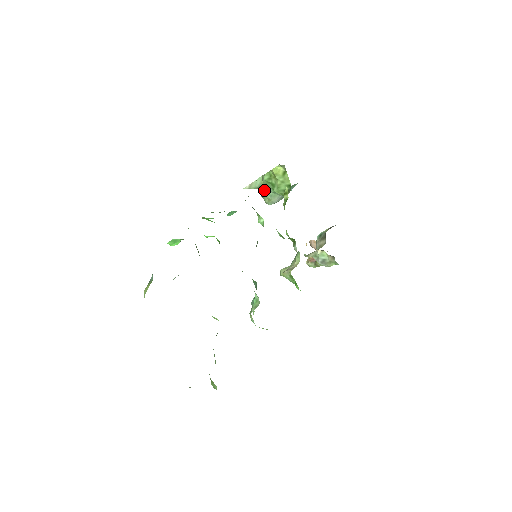
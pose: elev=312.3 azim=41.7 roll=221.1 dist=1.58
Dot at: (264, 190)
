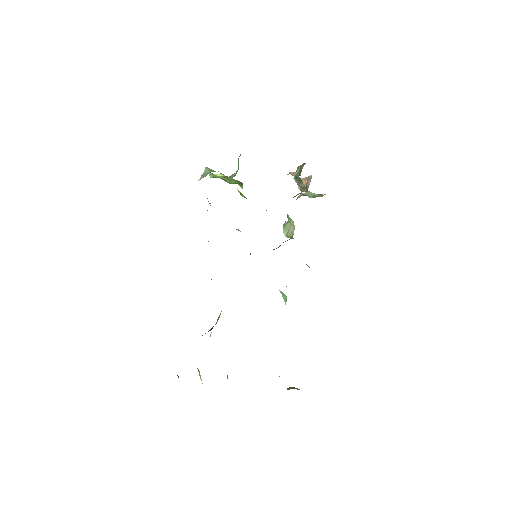
Dot at: occluded
